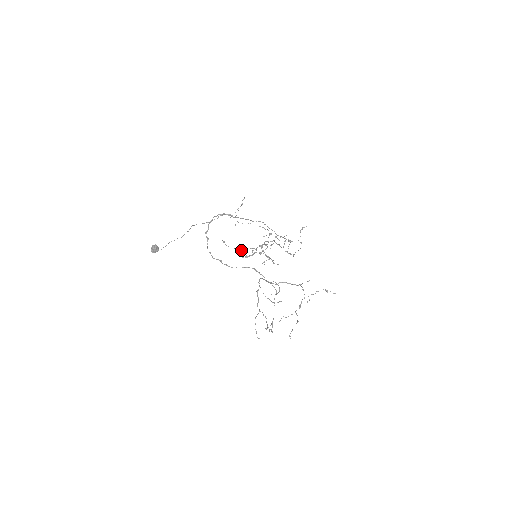
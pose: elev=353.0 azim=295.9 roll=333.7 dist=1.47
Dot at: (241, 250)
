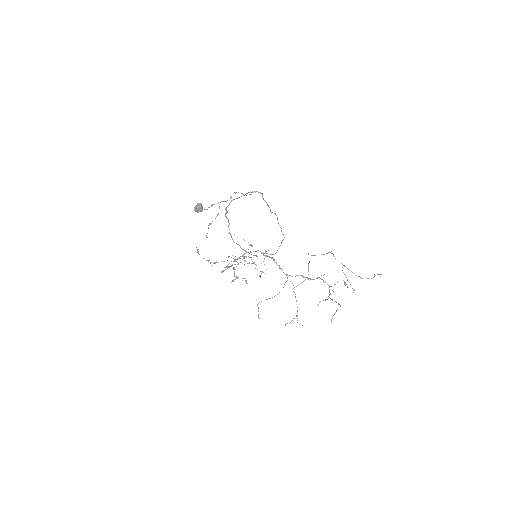
Dot at: (215, 263)
